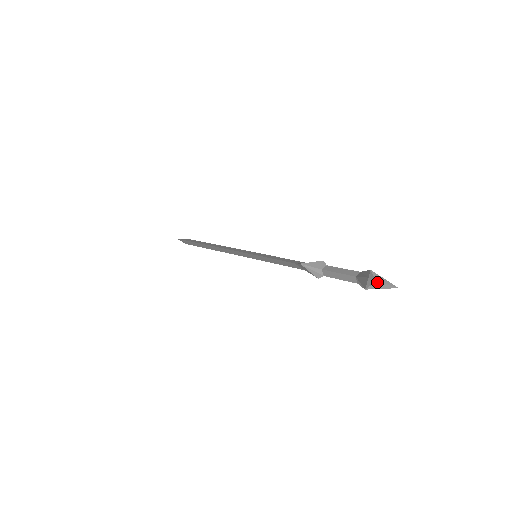
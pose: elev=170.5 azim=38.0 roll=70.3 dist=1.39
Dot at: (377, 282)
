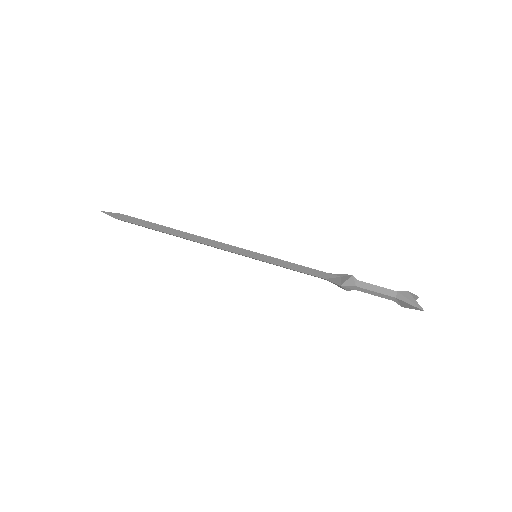
Dot at: occluded
